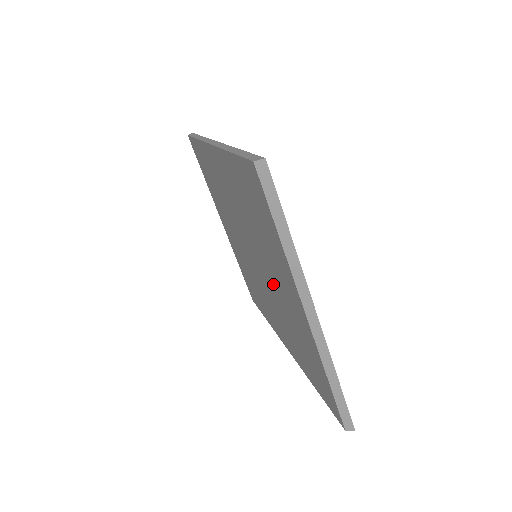
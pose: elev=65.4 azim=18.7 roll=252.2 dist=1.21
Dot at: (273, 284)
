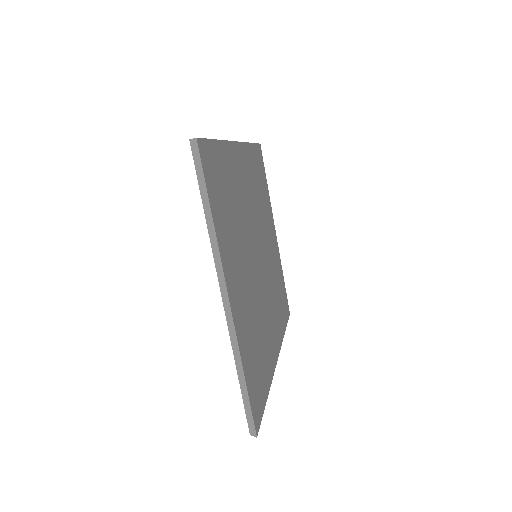
Dot at: occluded
